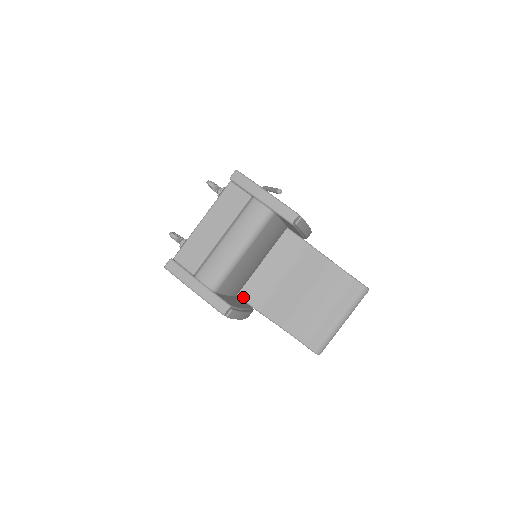
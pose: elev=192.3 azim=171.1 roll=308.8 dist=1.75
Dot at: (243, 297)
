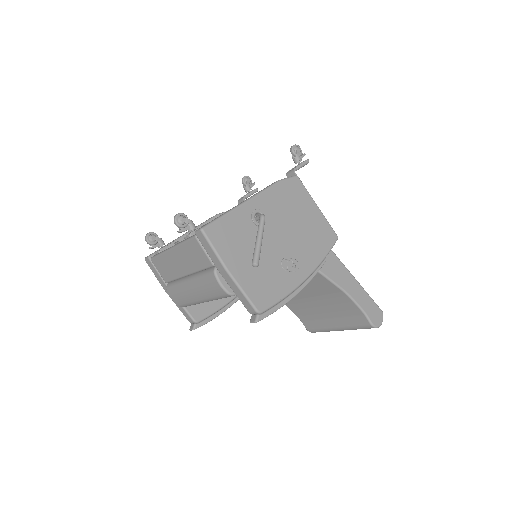
Dot at: occluded
